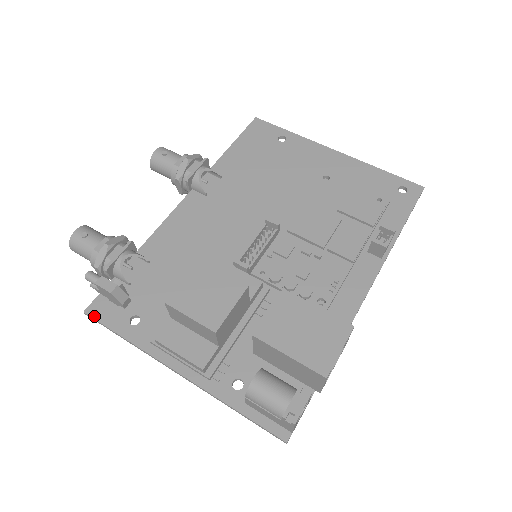
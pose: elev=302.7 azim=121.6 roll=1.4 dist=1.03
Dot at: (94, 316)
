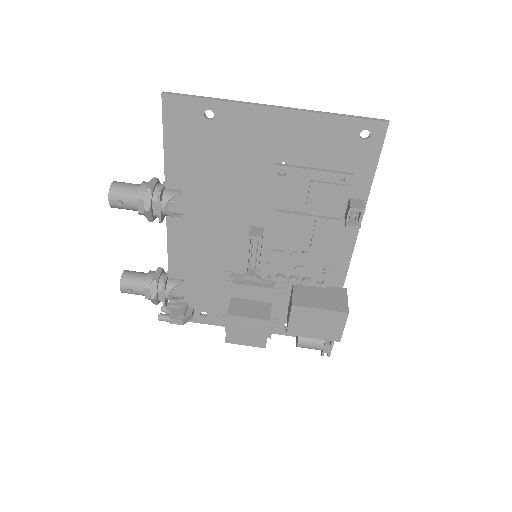
Dot at: occluded
